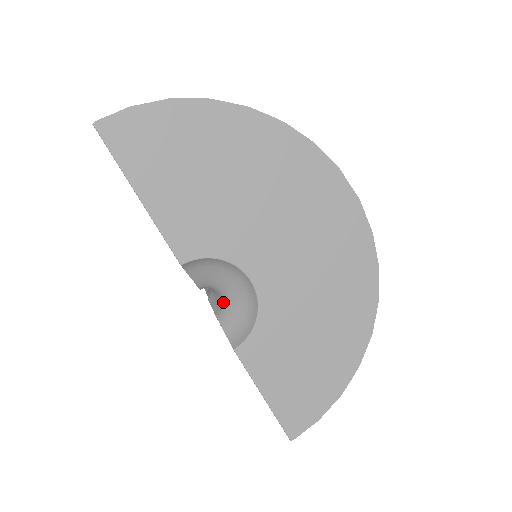
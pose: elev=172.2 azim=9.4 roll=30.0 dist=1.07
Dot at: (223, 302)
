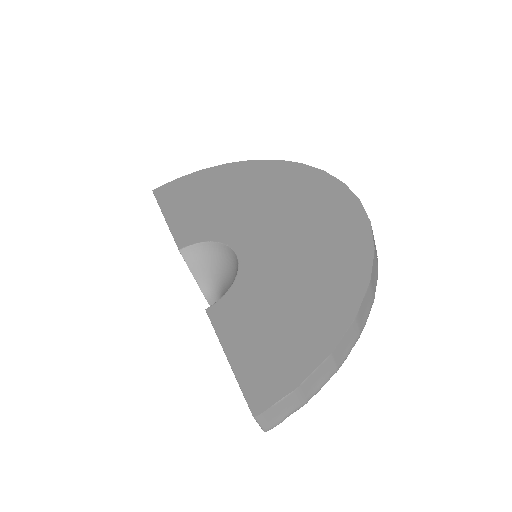
Dot at: occluded
